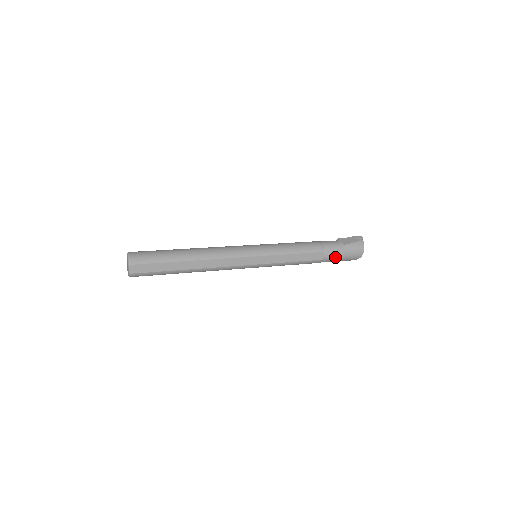
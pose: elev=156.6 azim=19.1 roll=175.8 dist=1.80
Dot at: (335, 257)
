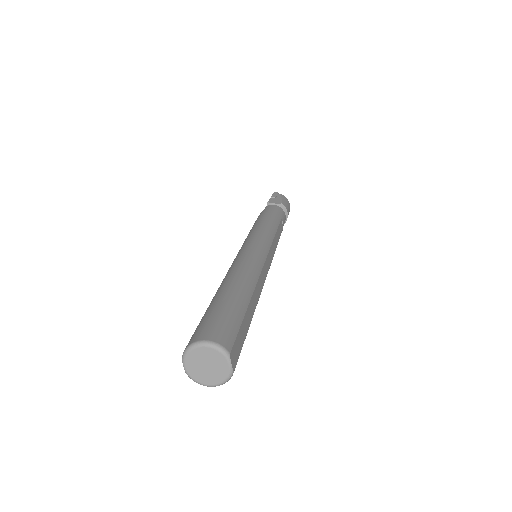
Dot at: (284, 221)
